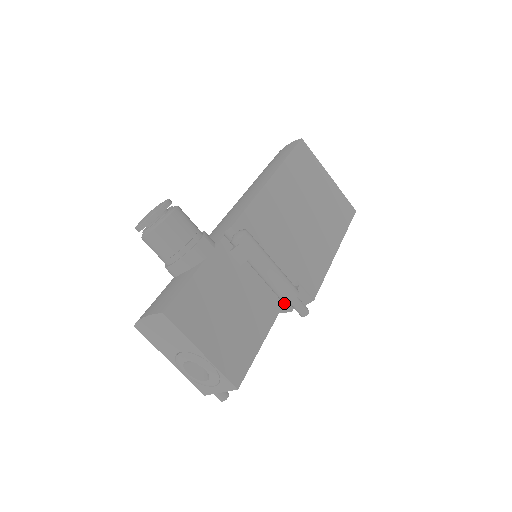
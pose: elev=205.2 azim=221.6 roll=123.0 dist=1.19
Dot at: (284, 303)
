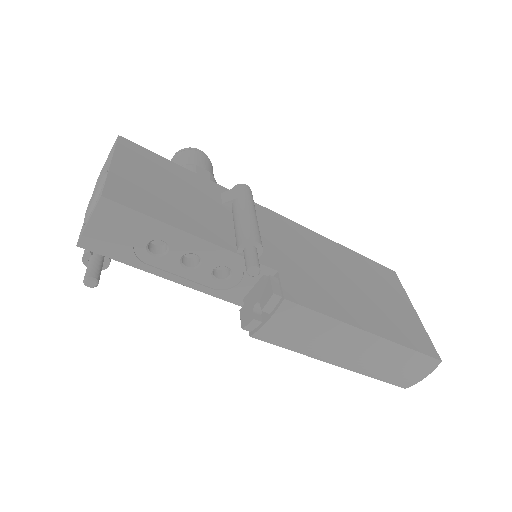
Dot at: (237, 249)
